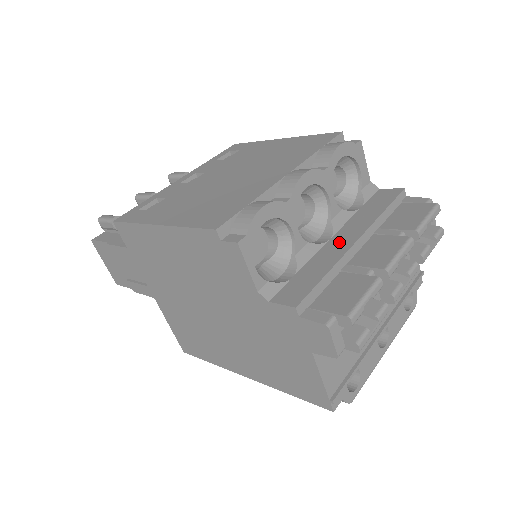
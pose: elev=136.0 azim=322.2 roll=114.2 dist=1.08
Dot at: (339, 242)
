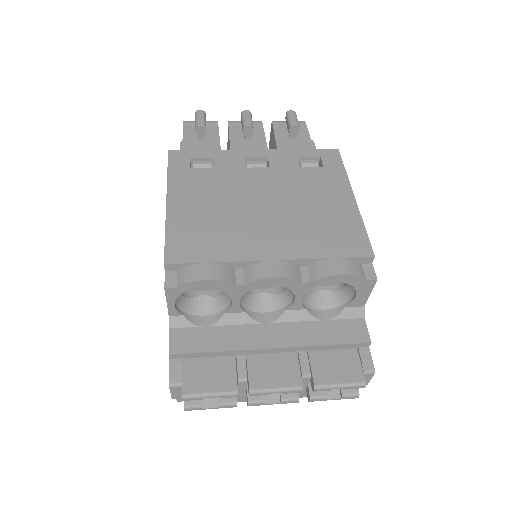
Dot at: (264, 334)
